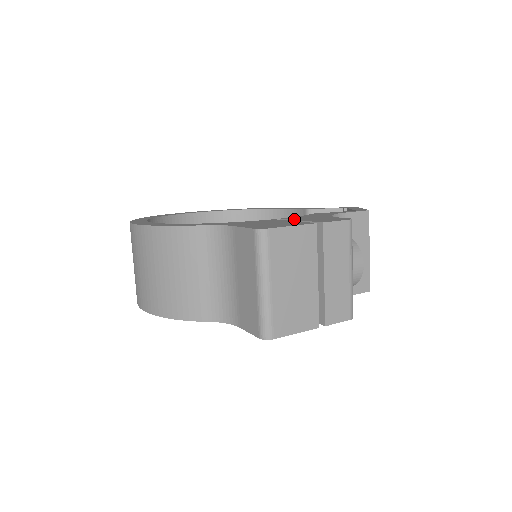
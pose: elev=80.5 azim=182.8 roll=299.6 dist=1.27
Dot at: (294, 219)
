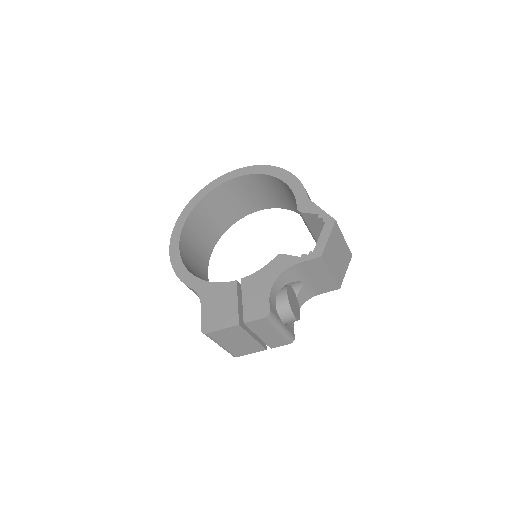
Dot at: (243, 291)
